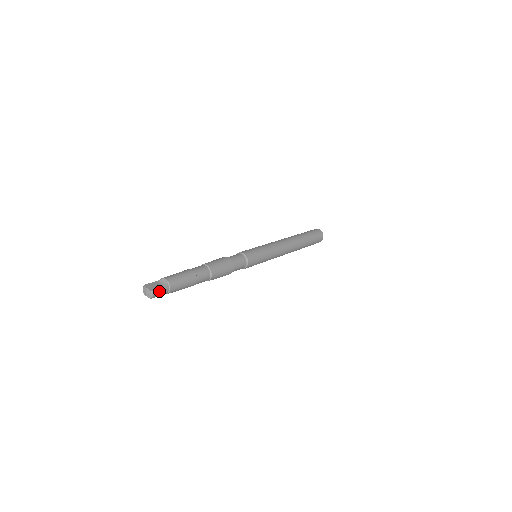
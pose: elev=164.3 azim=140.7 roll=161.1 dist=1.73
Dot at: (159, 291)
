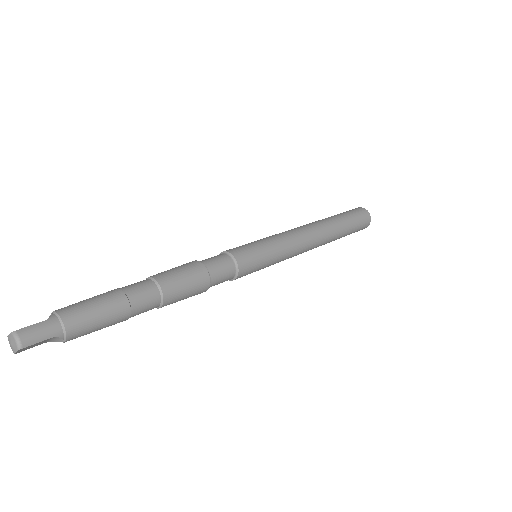
Dot at: (33, 329)
